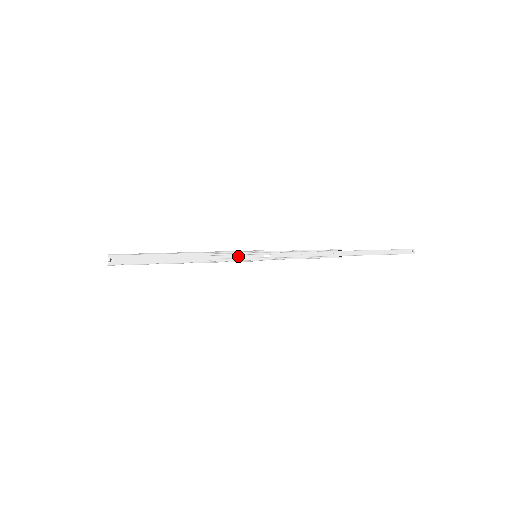
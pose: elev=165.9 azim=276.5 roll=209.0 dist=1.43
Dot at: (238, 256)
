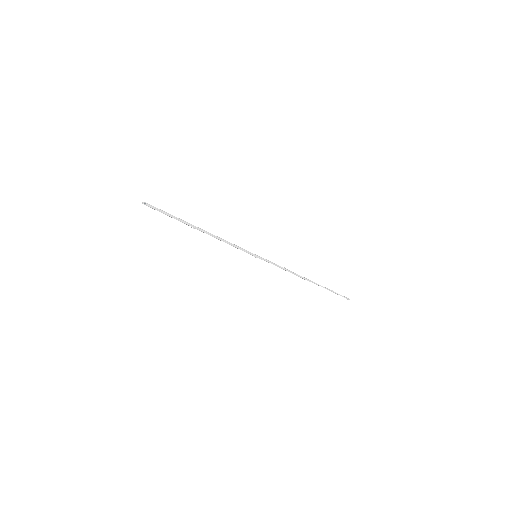
Dot at: occluded
